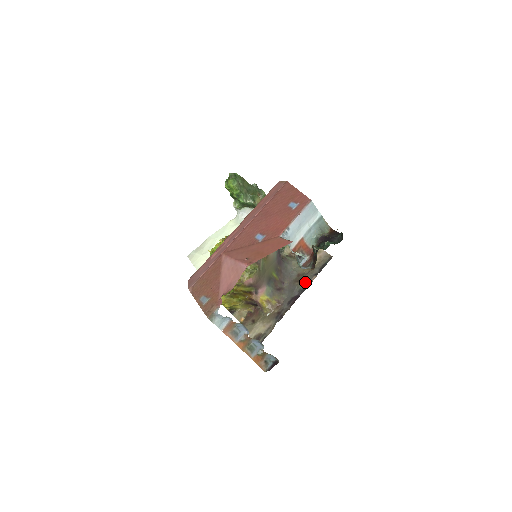
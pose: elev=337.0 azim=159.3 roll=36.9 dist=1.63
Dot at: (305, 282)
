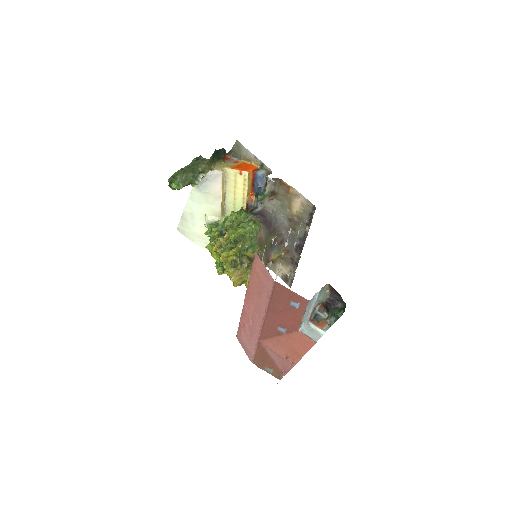
Dot at: (301, 232)
